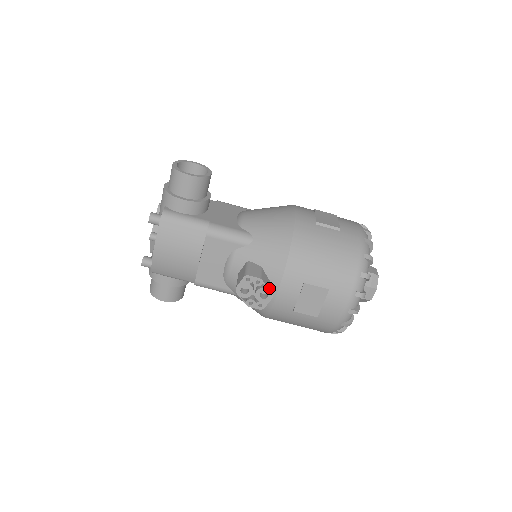
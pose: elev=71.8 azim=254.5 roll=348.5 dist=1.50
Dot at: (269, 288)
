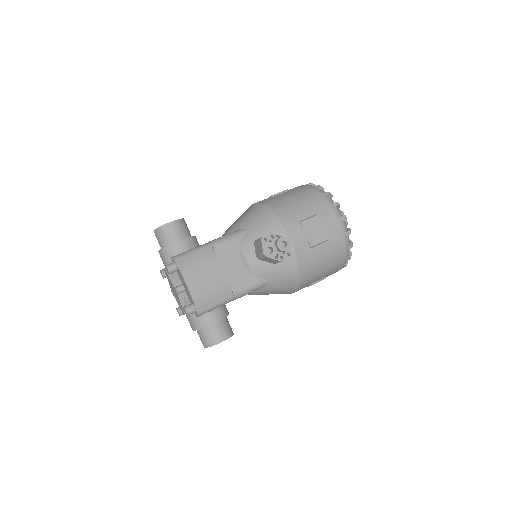
Dot at: (283, 236)
